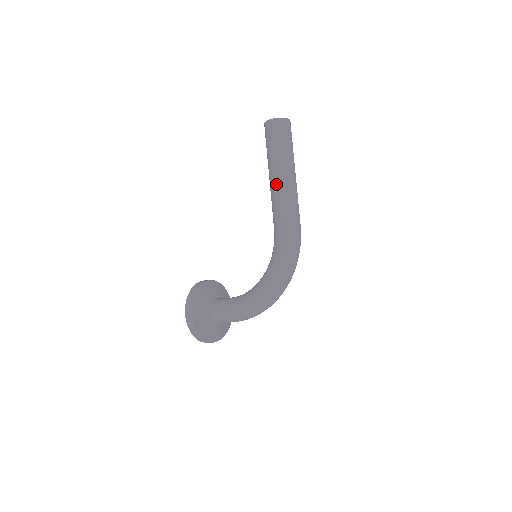
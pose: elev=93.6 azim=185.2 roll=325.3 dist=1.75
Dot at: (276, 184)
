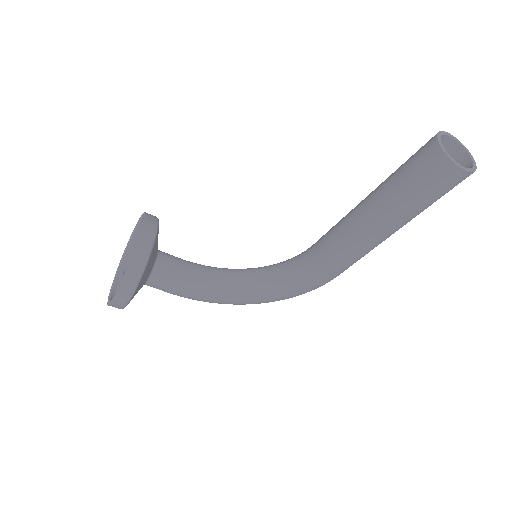
Dot at: (371, 241)
